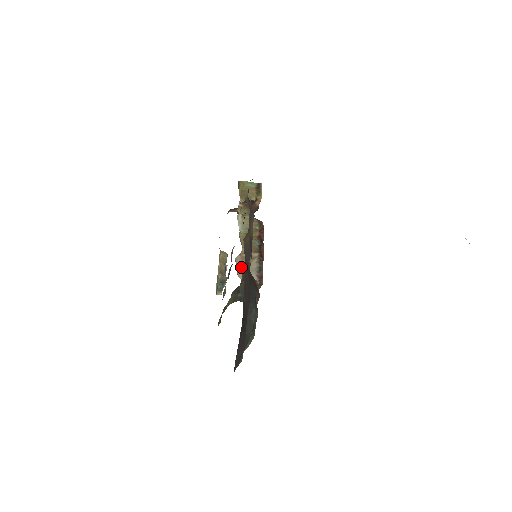
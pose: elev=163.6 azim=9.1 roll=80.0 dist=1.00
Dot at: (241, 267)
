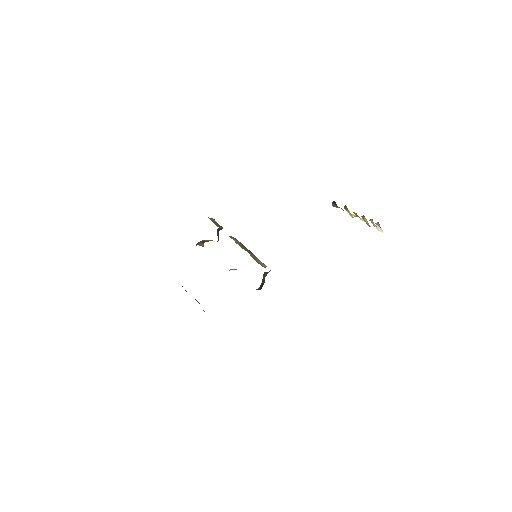
Dot at: (257, 262)
